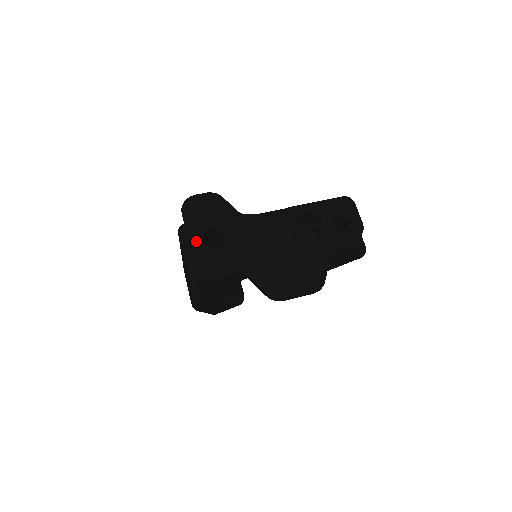
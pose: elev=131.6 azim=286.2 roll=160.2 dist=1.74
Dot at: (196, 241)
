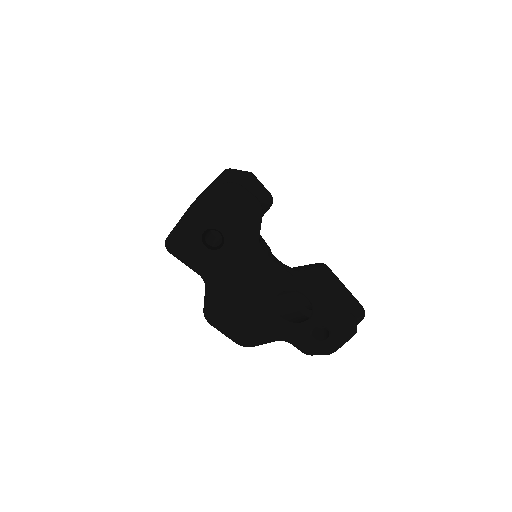
Dot at: (198, 225)
